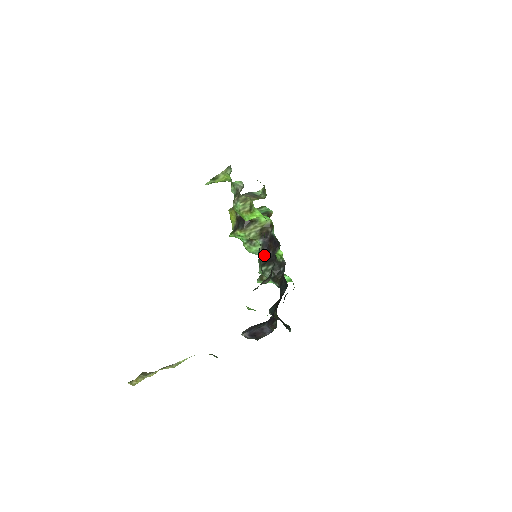
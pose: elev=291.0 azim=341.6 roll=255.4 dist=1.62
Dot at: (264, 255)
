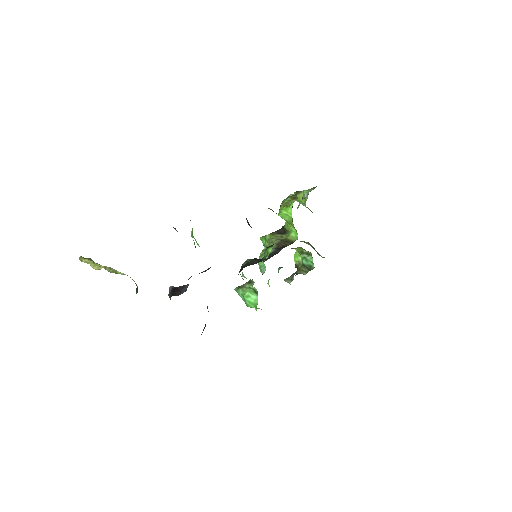
Dot at: occluded
